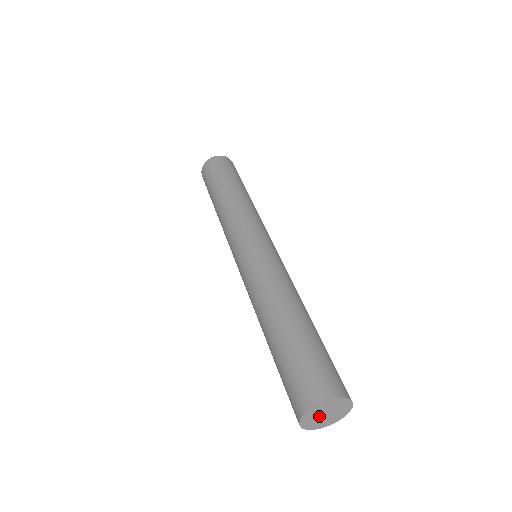
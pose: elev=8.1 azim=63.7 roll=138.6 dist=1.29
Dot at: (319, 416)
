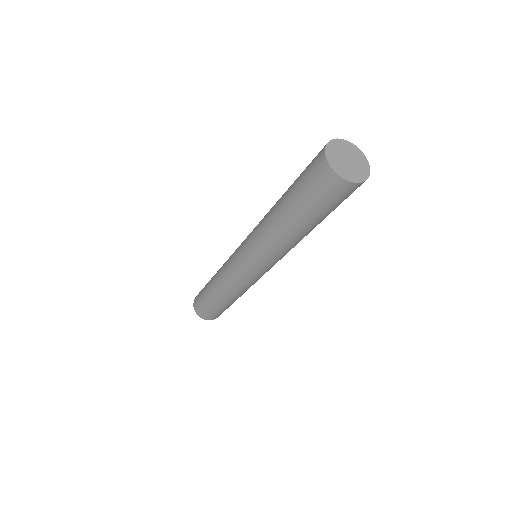
Dot at: (342, 161)
